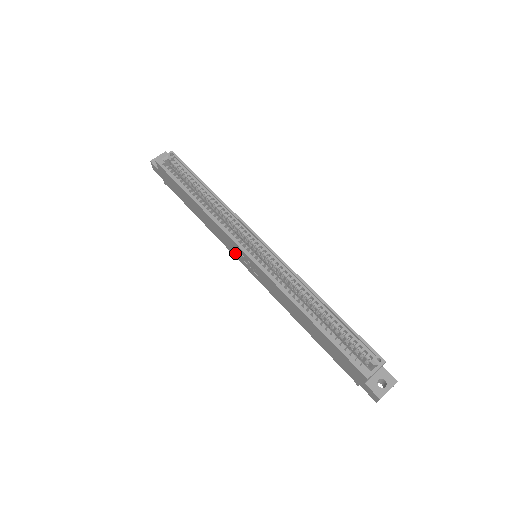
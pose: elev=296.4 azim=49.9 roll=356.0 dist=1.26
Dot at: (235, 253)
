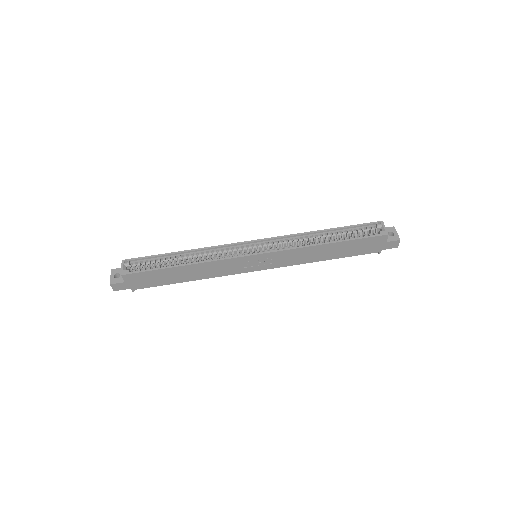
Dot at: (242, 269)
